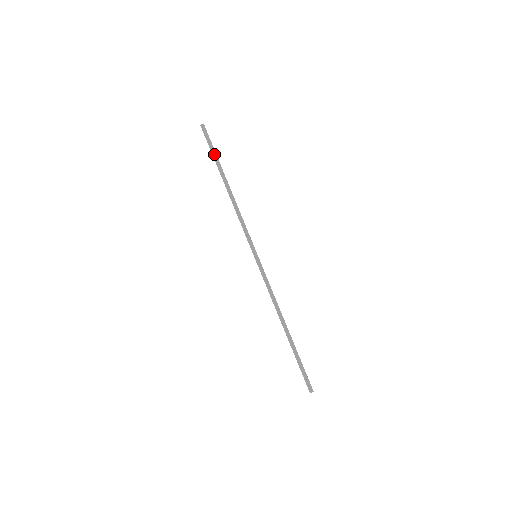
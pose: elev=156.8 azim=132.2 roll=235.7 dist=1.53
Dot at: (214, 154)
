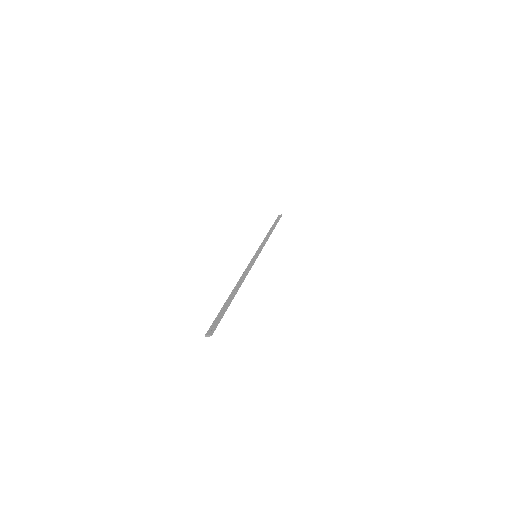
Dot at: (275, 222)
